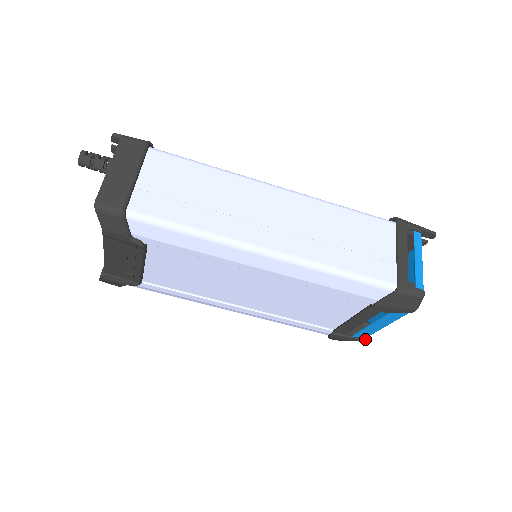
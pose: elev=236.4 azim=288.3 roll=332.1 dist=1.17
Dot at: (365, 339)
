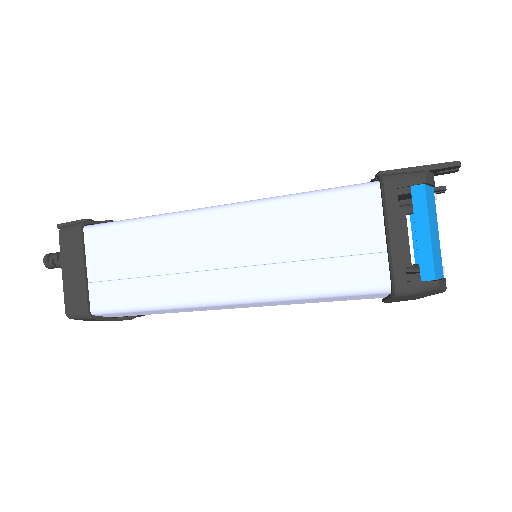
Dot at: occluded
